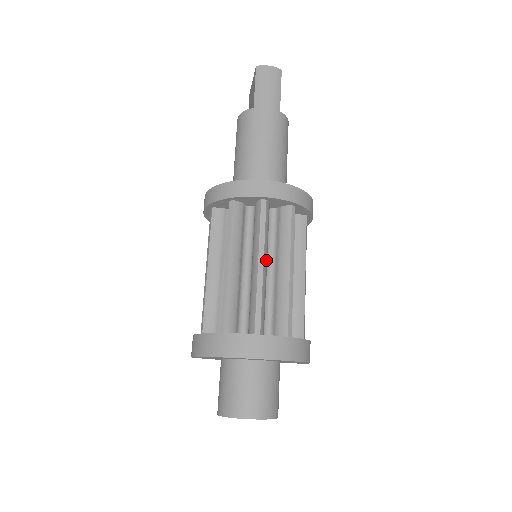
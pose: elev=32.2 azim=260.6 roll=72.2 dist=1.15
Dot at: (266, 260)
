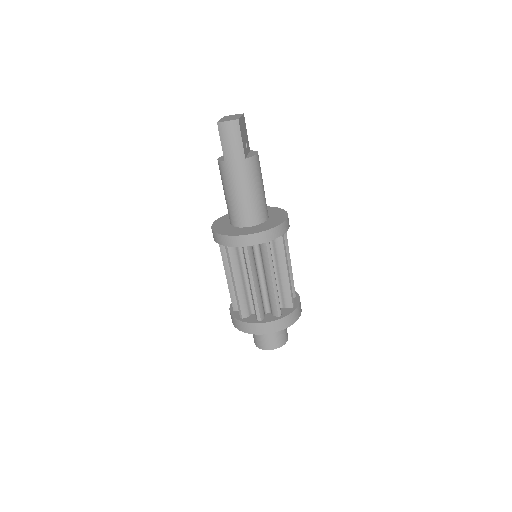
Dot at: (256, 279)
